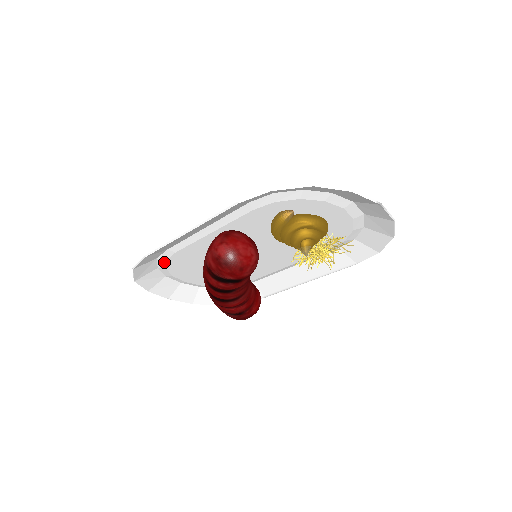
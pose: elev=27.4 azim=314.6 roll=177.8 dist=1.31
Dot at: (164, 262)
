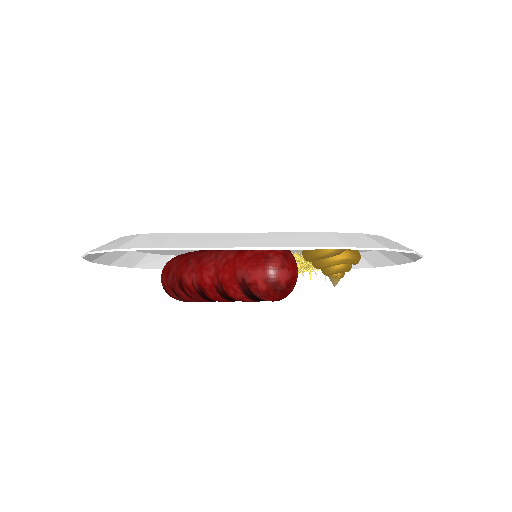
Dot at: occluded
